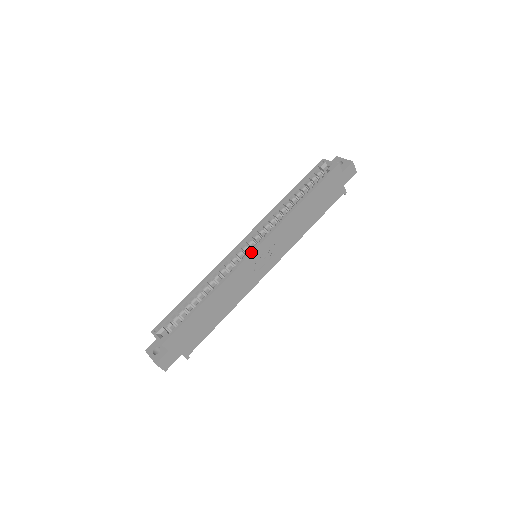
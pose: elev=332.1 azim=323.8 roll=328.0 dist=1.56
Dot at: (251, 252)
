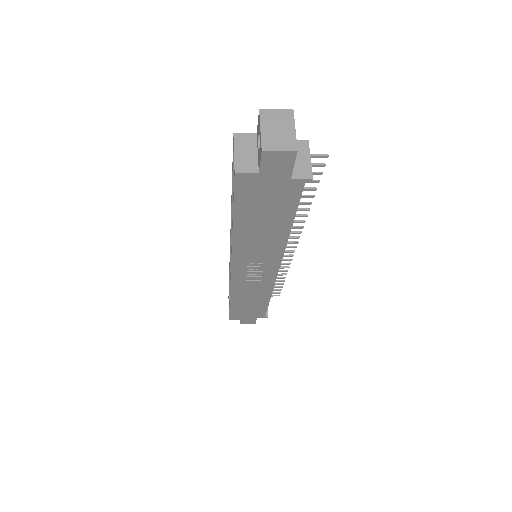
Dot at: (230, 274)
